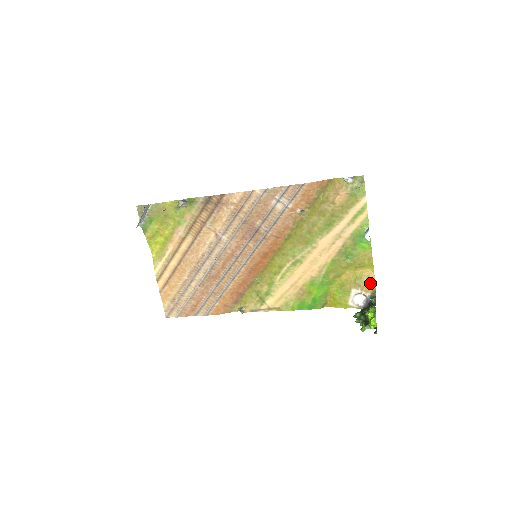
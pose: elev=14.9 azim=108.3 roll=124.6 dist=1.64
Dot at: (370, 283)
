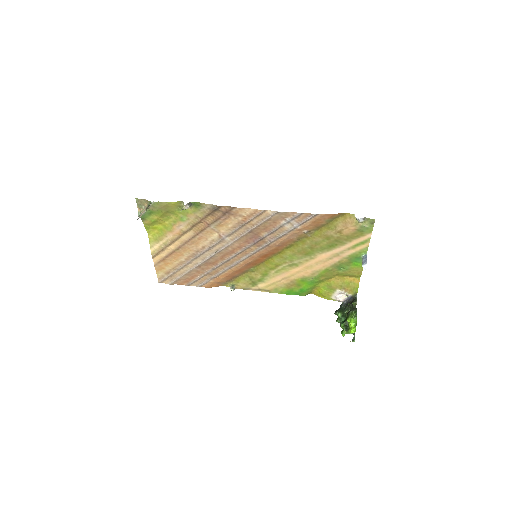
Dot at: (354, 288)
